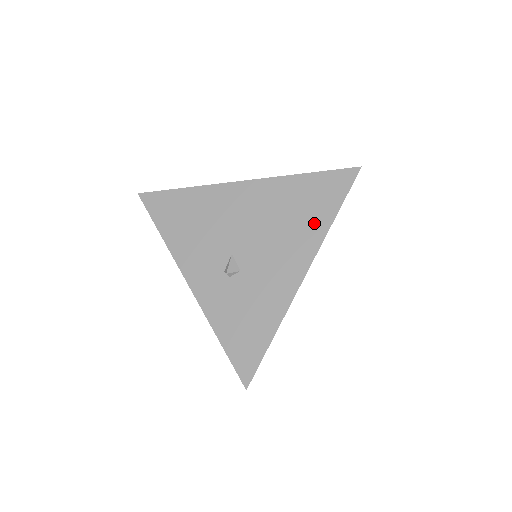
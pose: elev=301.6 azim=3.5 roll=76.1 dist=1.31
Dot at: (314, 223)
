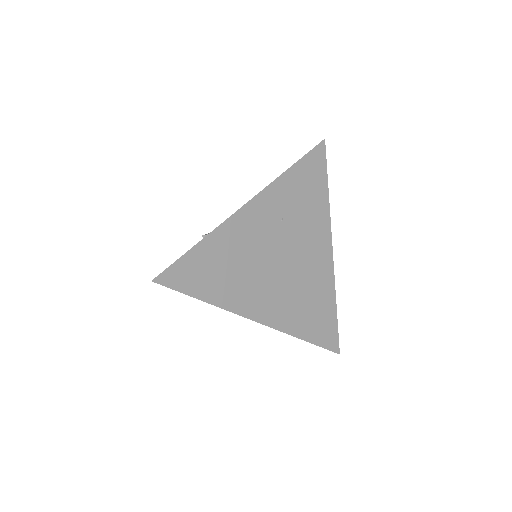
Dot at: occluded
